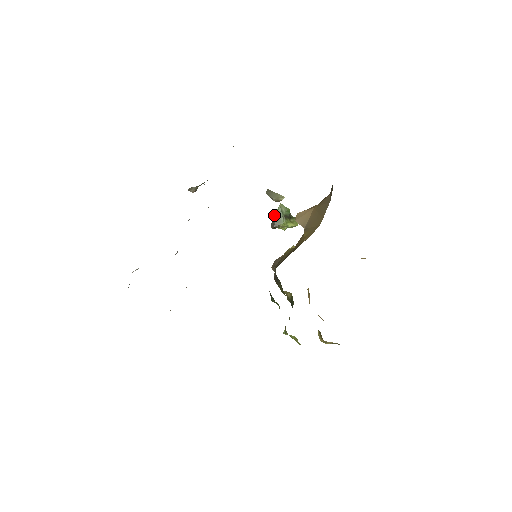
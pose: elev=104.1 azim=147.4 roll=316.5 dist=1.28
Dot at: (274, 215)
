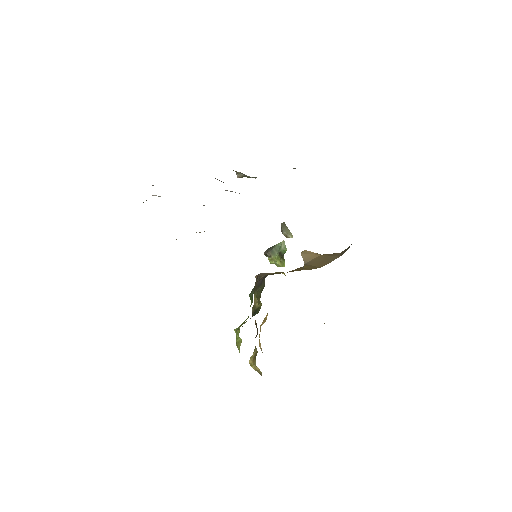
Dot at: occluded
